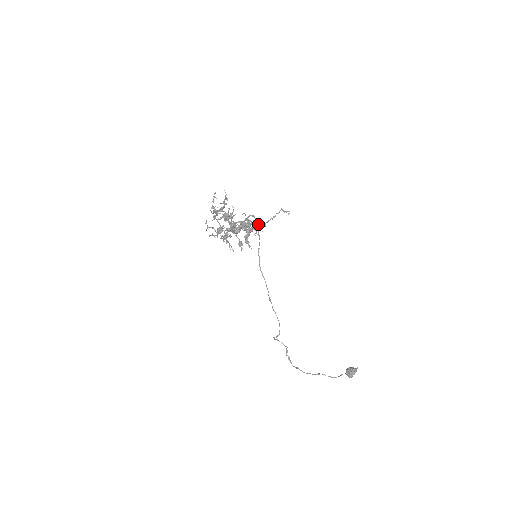
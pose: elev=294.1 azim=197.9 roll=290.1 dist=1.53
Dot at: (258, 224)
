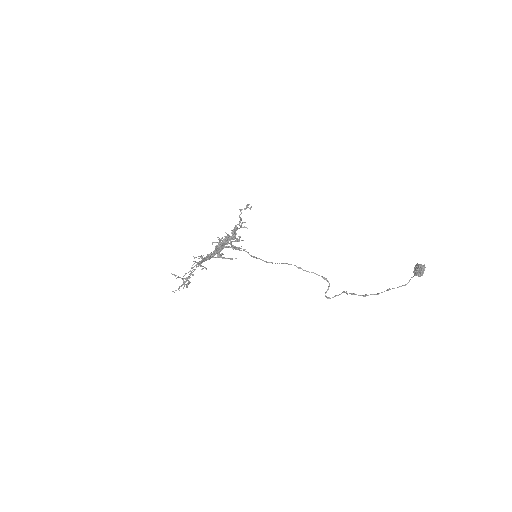
Dot at: (234, 229)
